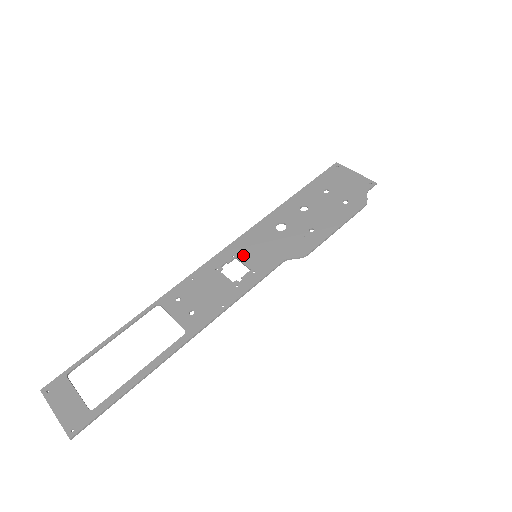
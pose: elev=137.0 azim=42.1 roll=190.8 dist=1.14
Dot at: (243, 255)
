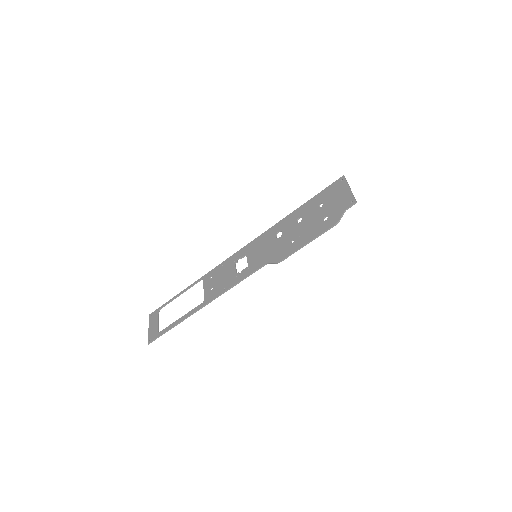
Dot at: (250, 254)
